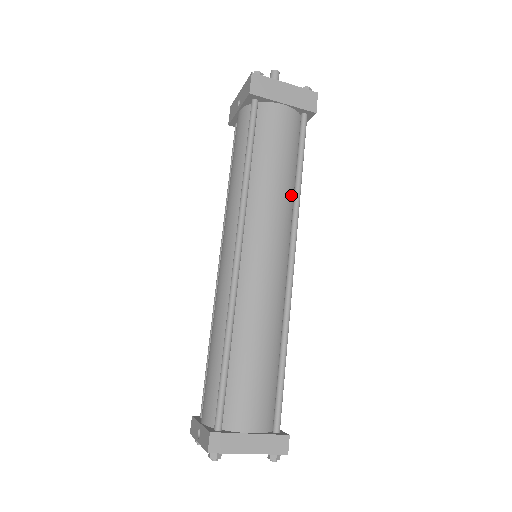
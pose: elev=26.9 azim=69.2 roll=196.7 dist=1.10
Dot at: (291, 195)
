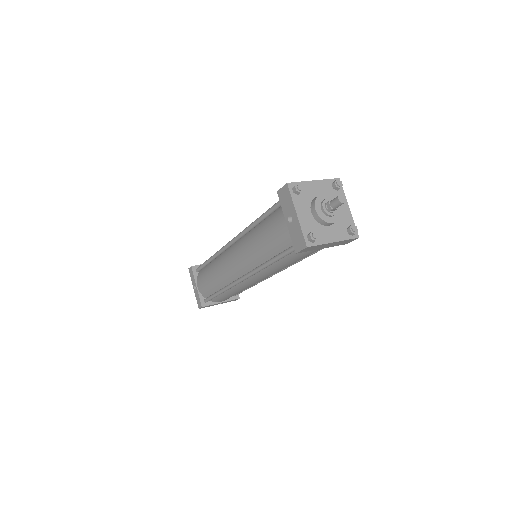
Dot at: occluded
